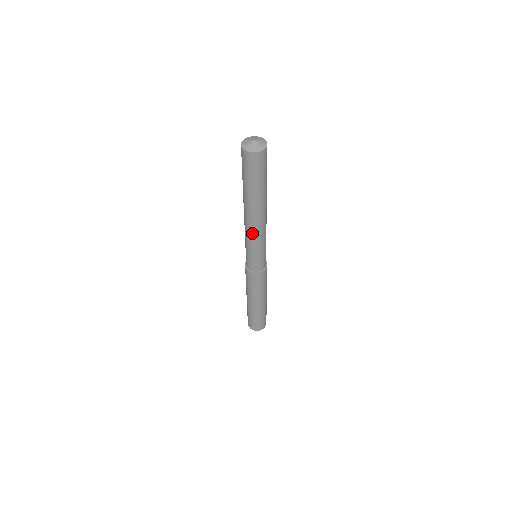
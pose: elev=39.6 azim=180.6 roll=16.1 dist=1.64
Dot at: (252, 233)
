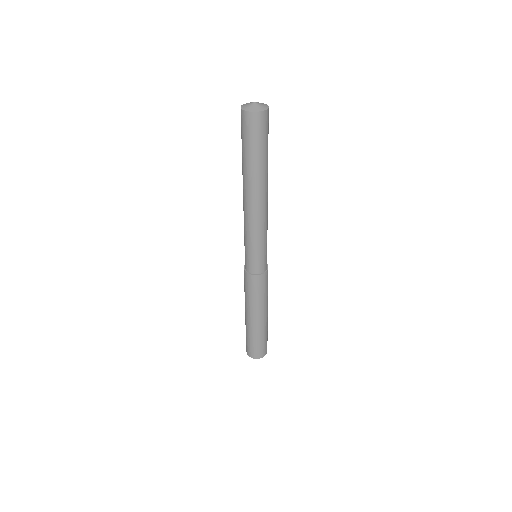
Dot at: (261, 220)
